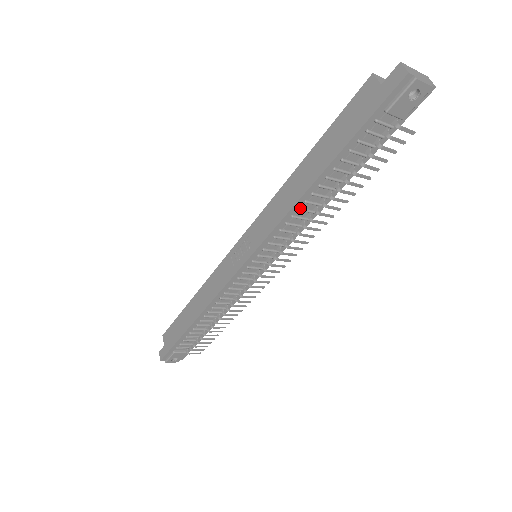
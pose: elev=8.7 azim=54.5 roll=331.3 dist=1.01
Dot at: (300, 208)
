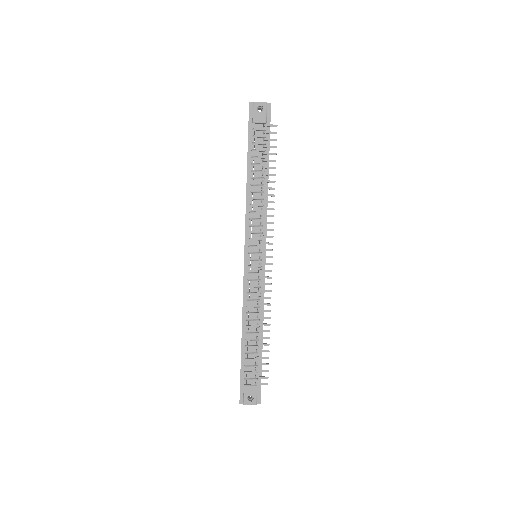
Dot at: (251, 198)
